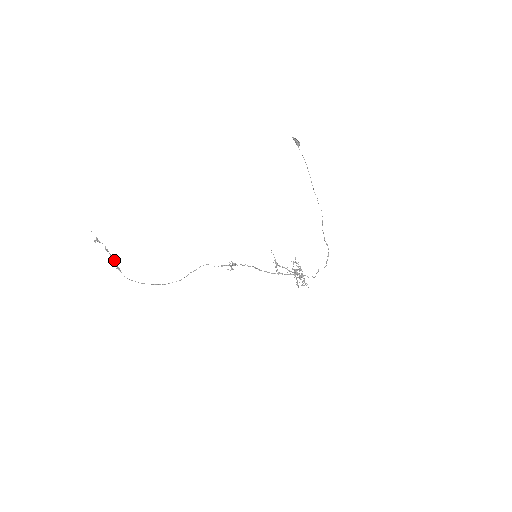
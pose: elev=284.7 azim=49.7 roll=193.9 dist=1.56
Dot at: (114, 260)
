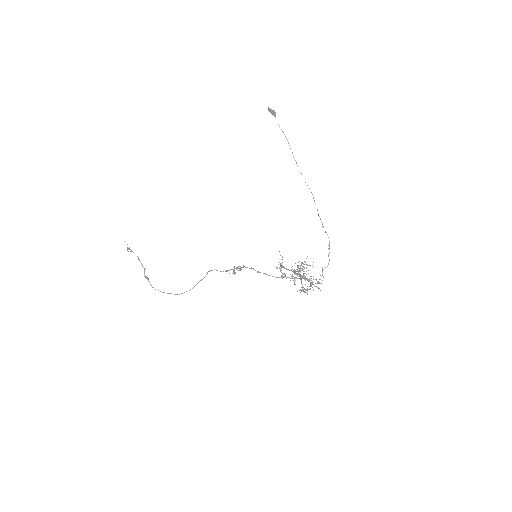
Dot at: (144, 269)
